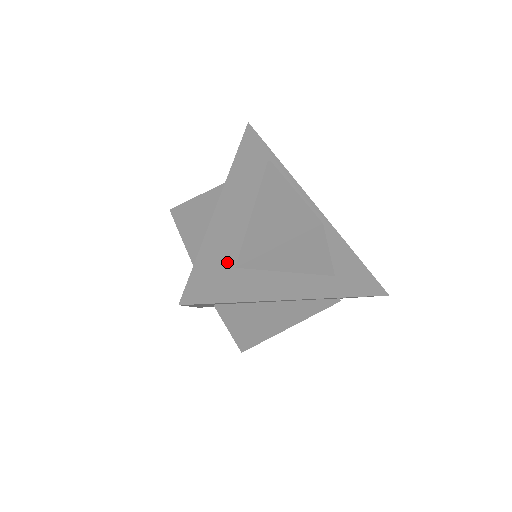
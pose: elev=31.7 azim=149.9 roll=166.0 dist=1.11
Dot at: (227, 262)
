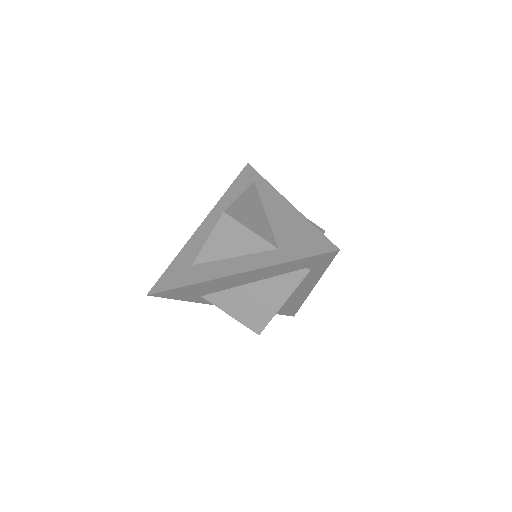
Dot at: (188, 263)
